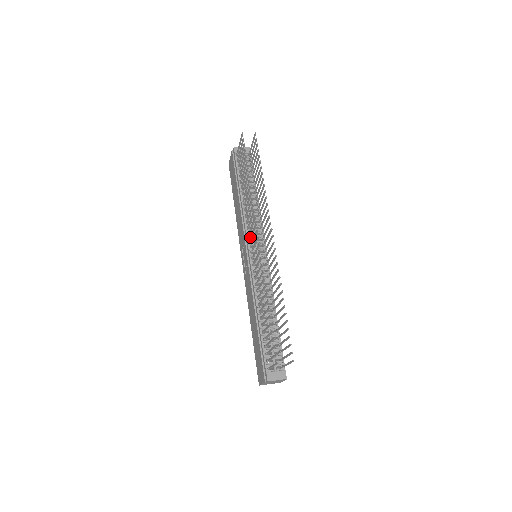
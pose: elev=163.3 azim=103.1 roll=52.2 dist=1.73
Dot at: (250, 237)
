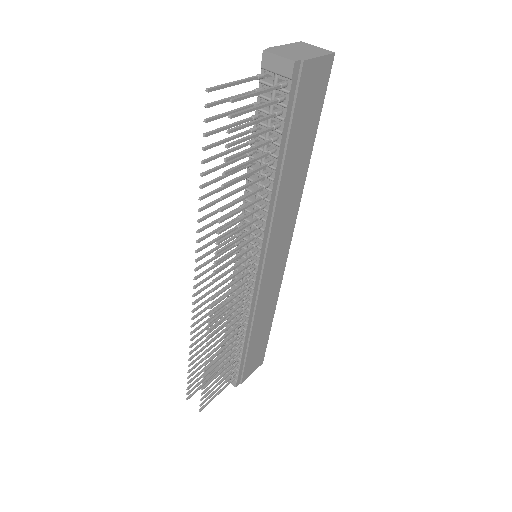
Dot at: (230, 247)
